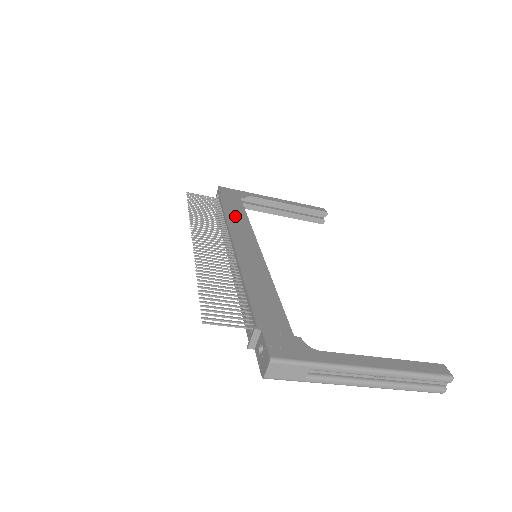
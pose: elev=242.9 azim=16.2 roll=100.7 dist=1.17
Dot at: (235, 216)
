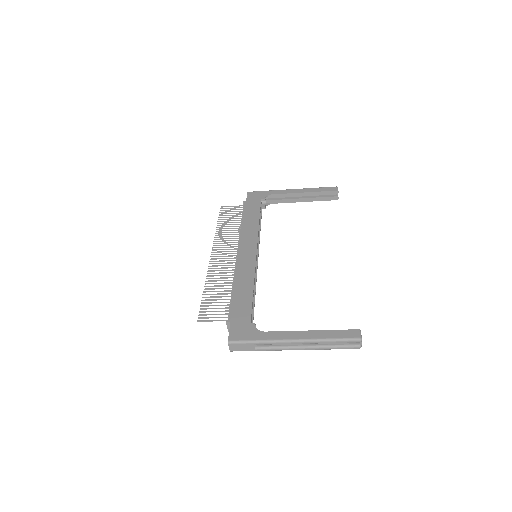
Dot at: (249, 222)
